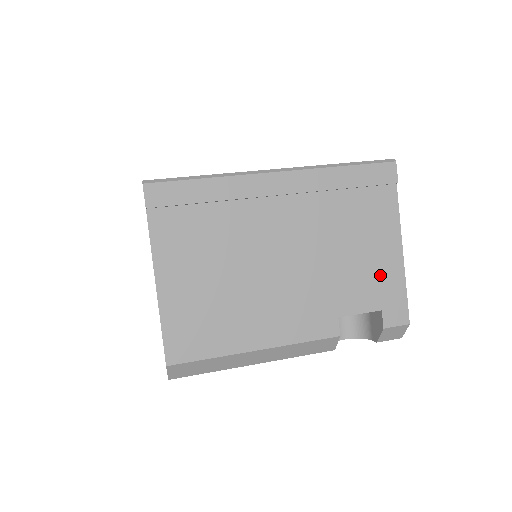
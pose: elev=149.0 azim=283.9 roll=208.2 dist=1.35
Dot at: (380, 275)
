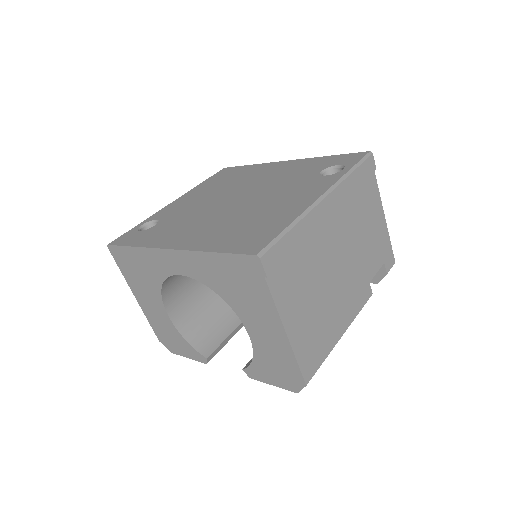
Dot at: (379, 240)
